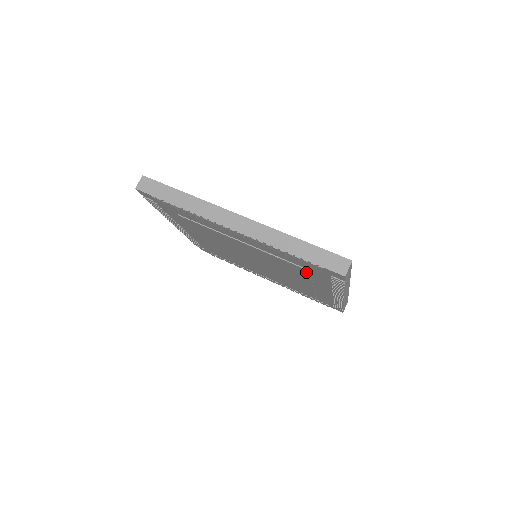
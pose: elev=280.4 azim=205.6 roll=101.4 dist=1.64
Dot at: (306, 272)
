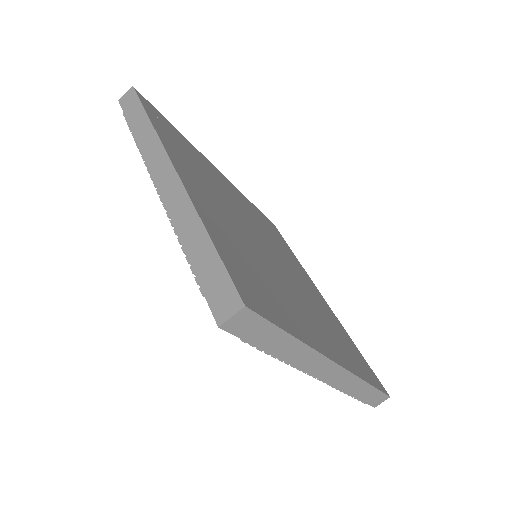
Dot at: occluded
